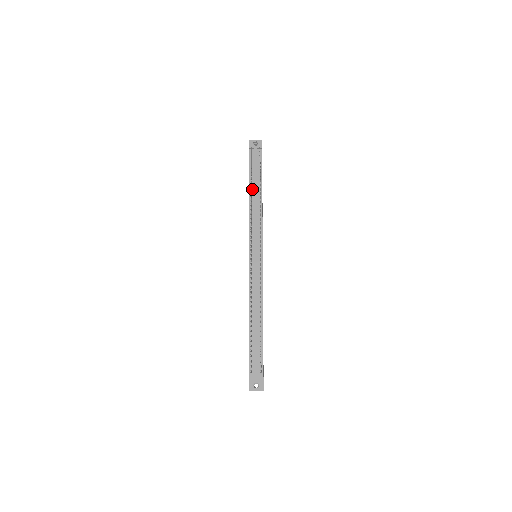
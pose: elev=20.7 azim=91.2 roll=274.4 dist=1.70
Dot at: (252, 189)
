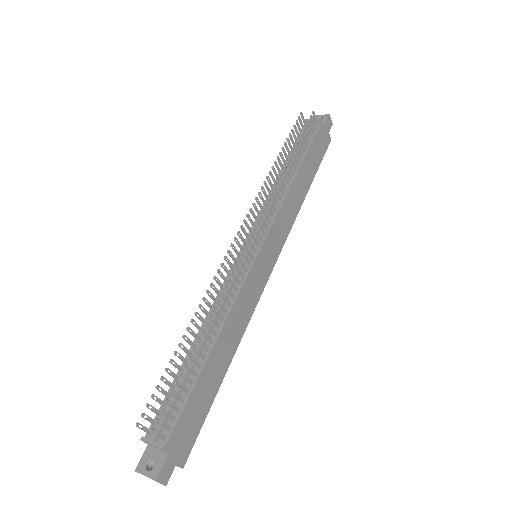
Dot at: occluded
